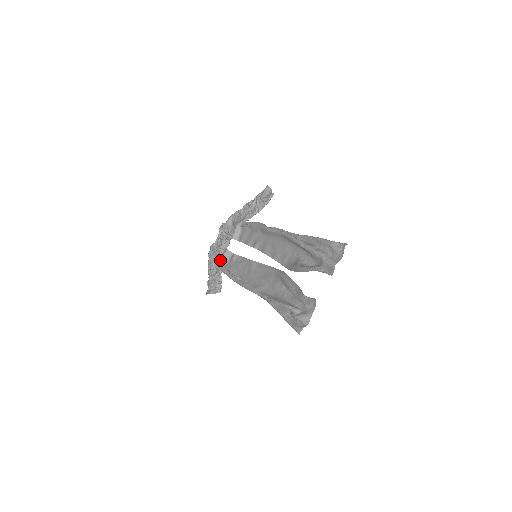
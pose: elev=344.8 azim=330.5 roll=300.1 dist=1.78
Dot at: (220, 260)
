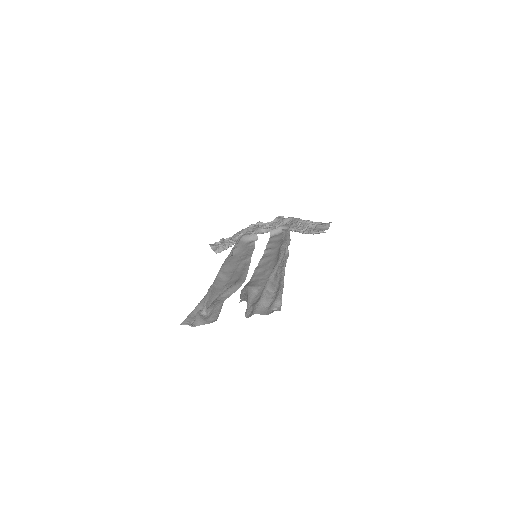
Dot at: (246, 235)
